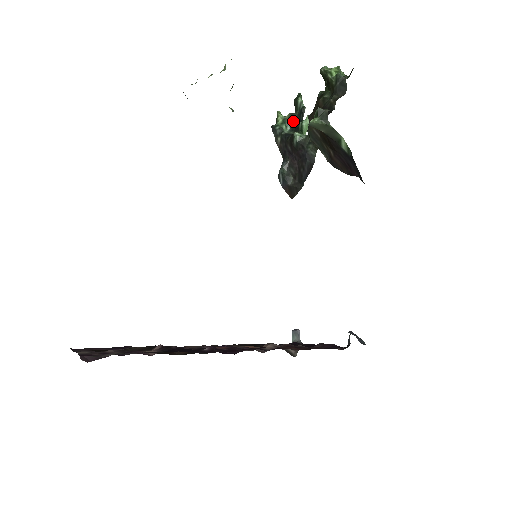
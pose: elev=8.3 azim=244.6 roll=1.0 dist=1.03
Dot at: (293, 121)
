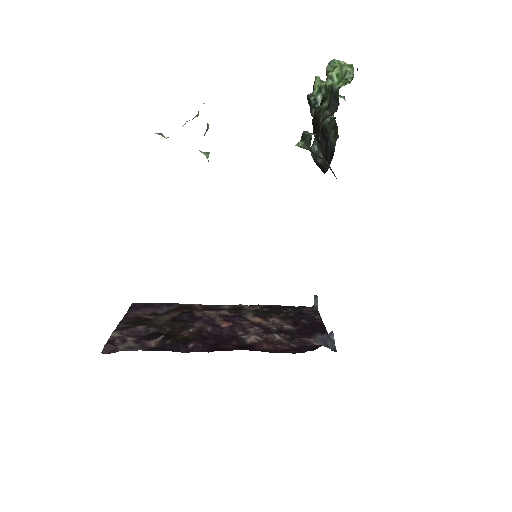
Dot at: (328, 91)
